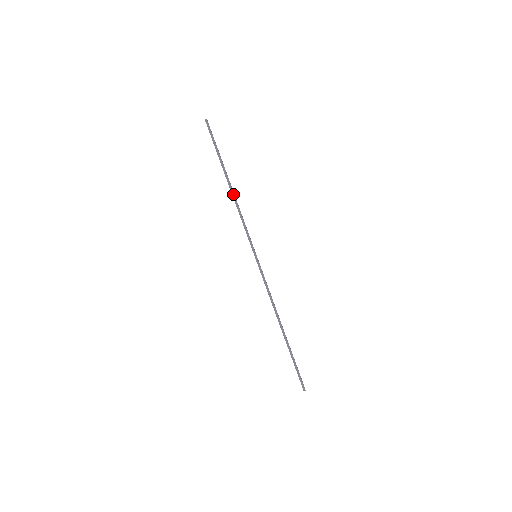
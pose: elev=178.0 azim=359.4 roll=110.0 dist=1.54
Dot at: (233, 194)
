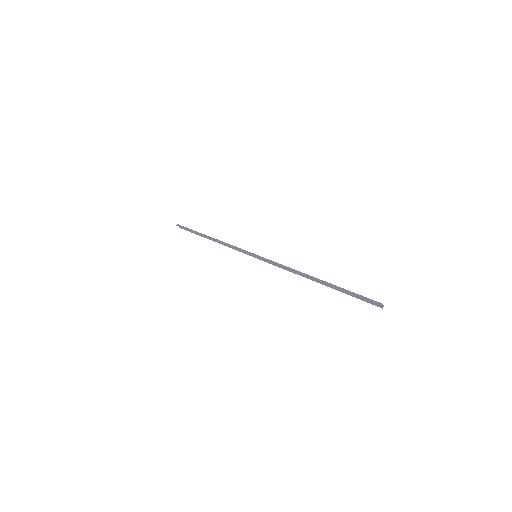
Dot at: (215, 239)
